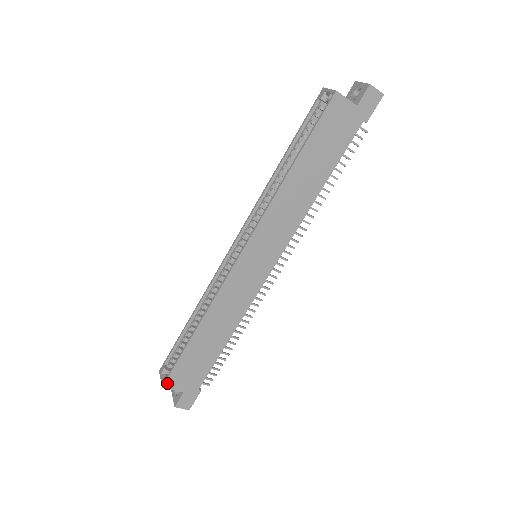
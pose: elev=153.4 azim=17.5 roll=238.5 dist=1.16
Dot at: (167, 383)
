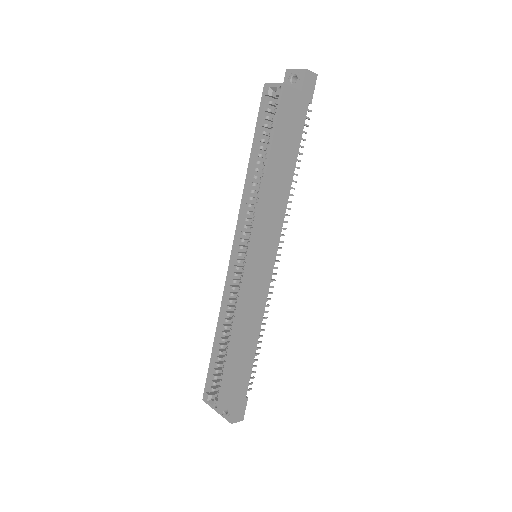
Dot at: (220, 406)
